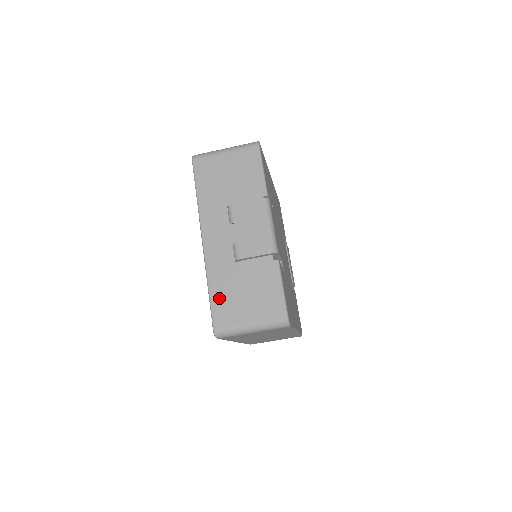
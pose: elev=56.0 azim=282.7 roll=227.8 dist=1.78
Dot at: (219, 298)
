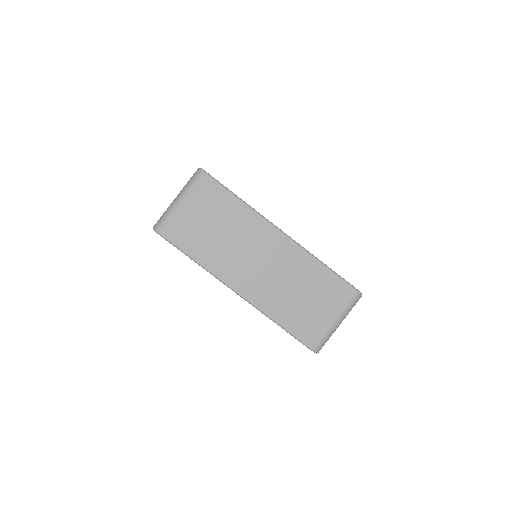
Dot at: occluded
